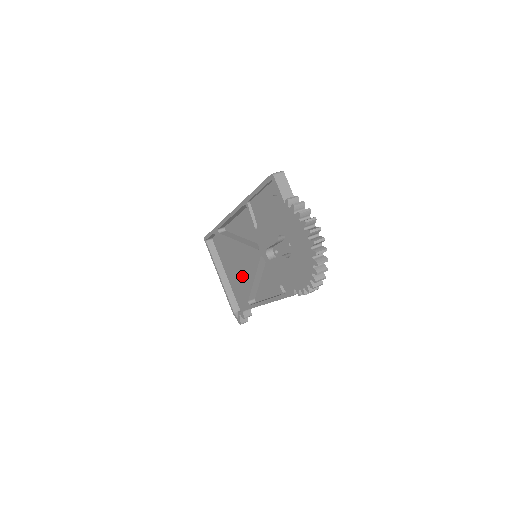
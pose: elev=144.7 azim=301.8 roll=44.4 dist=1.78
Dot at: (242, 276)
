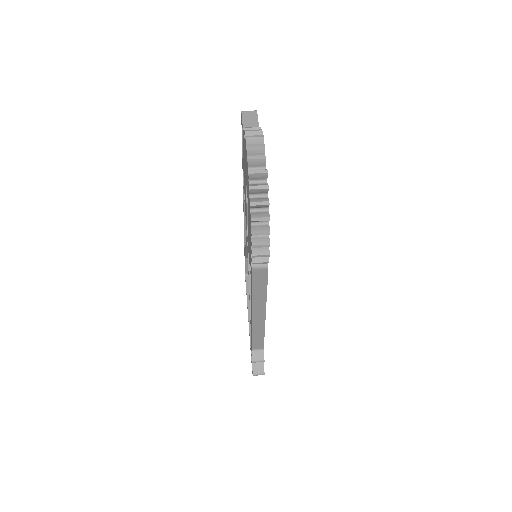
Dot at: occluded
